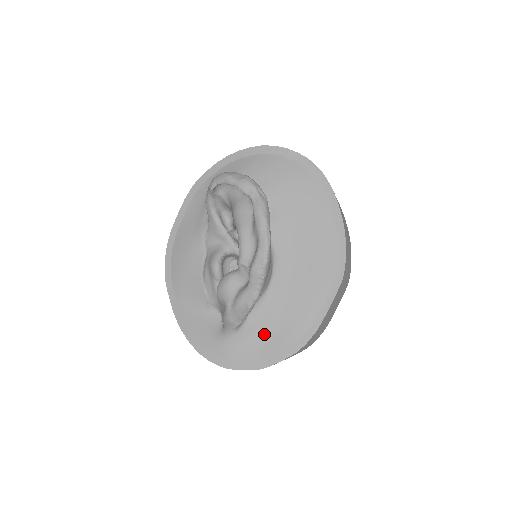
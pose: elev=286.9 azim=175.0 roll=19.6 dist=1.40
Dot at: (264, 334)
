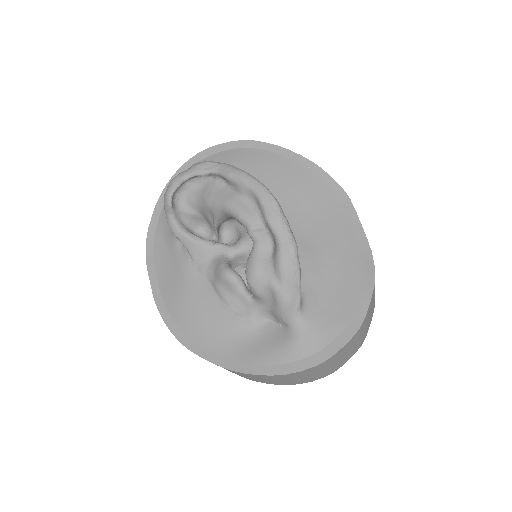
Dot at: (330, 295)
